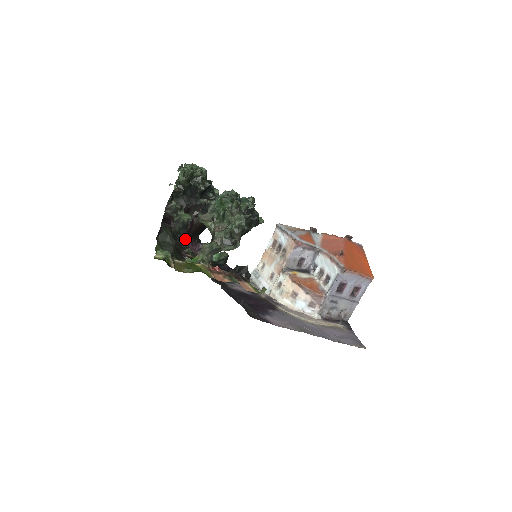
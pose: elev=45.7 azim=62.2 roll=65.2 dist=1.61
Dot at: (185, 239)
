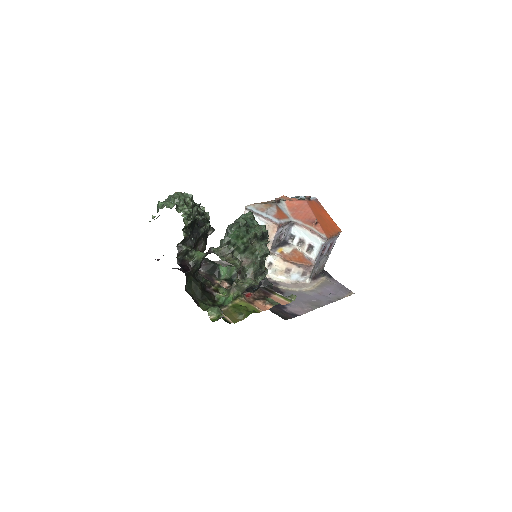
Dot at: occluded
